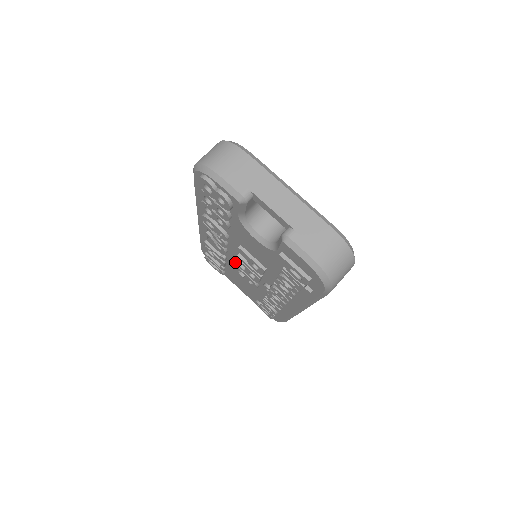
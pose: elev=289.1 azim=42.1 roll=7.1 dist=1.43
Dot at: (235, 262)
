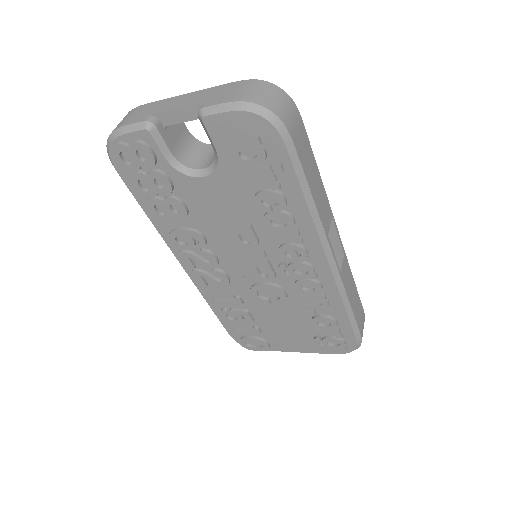
Dot at: (246, 286)
